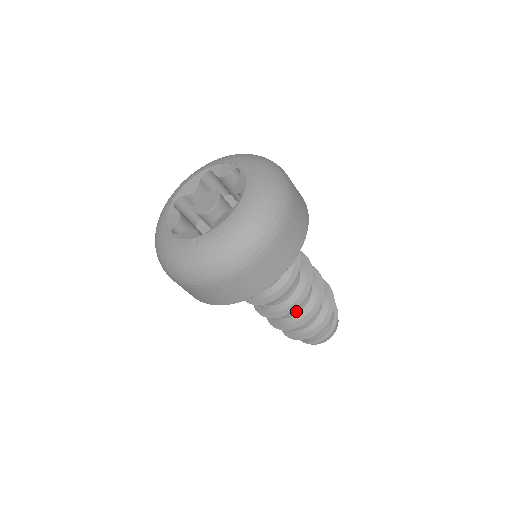
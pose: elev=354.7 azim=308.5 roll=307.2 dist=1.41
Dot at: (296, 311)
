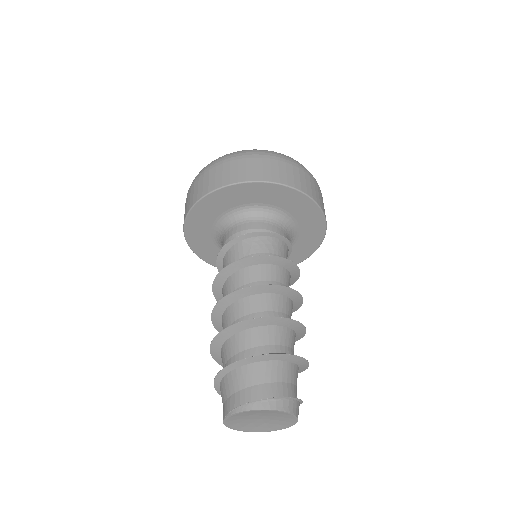
Dot at: (285, 315)
